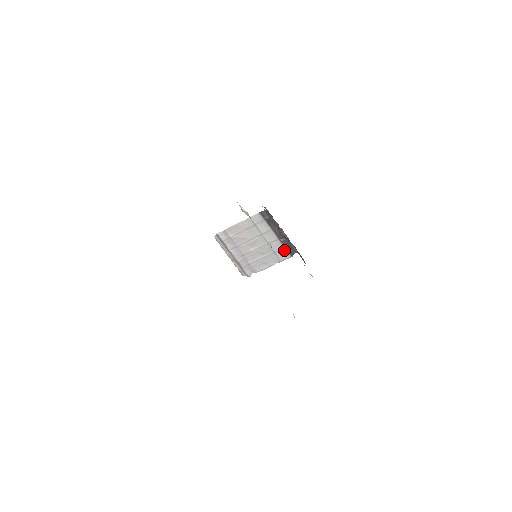
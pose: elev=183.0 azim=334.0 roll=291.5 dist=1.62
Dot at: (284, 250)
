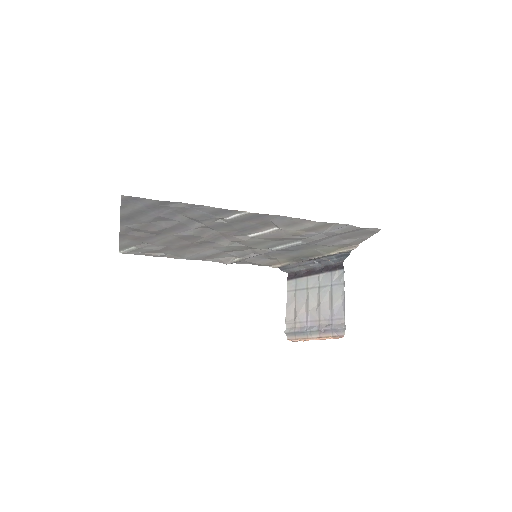
Dot at: (333, 274)
